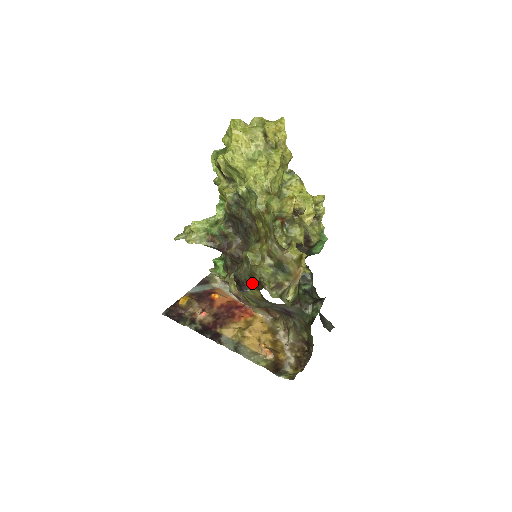
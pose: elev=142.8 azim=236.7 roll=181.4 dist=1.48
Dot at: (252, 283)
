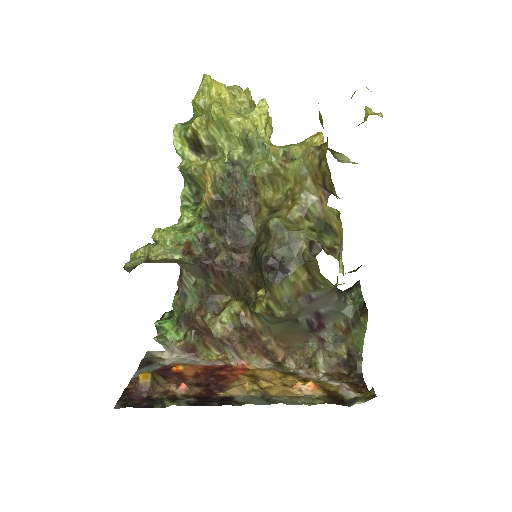
Dot at: (294, 258)
